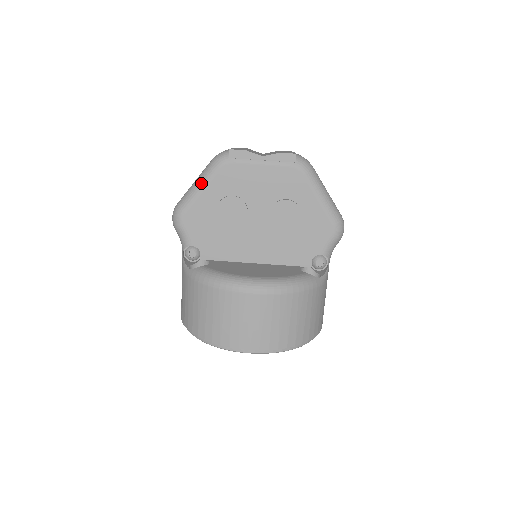
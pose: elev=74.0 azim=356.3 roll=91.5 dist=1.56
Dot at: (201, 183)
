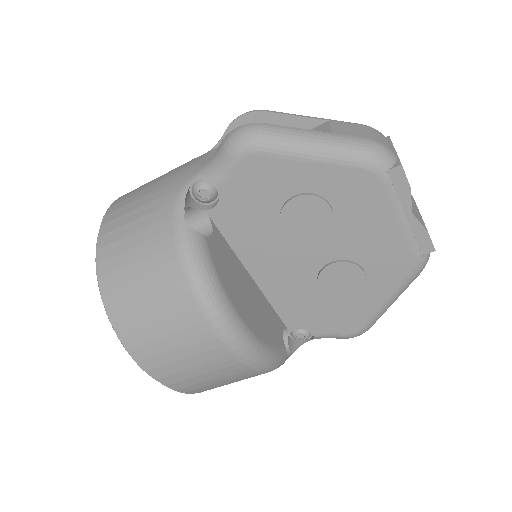
Dot at: (324, 151)
